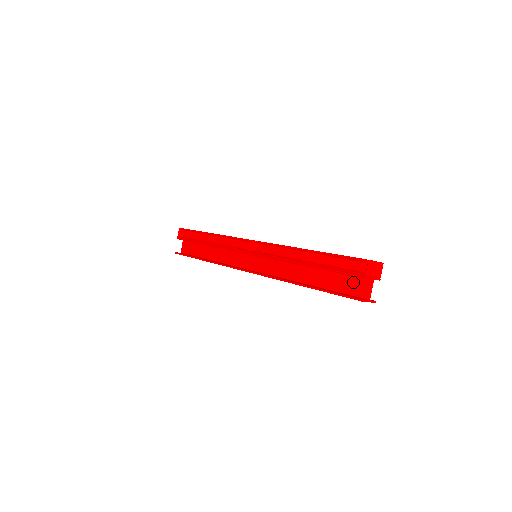
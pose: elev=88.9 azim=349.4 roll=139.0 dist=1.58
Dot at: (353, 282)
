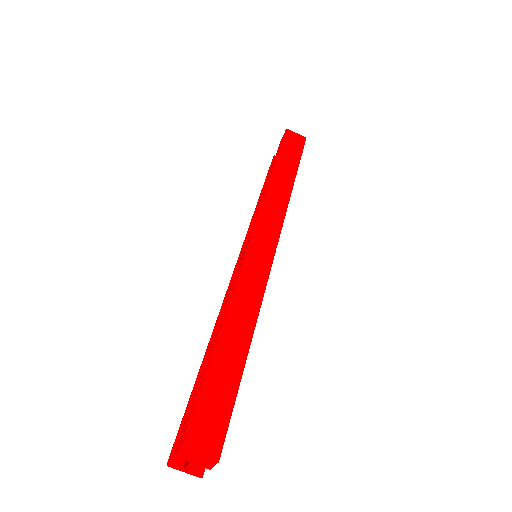
Dot at: occluded
